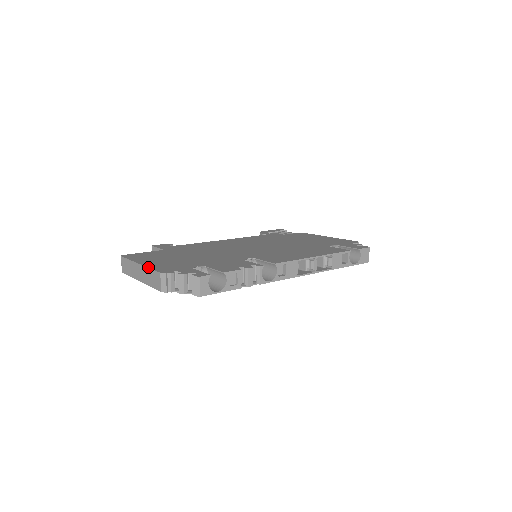
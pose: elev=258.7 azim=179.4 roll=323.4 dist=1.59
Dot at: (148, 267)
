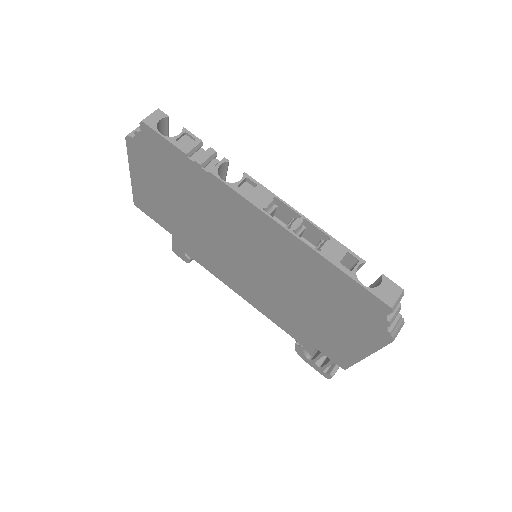
Dot at: occluded
